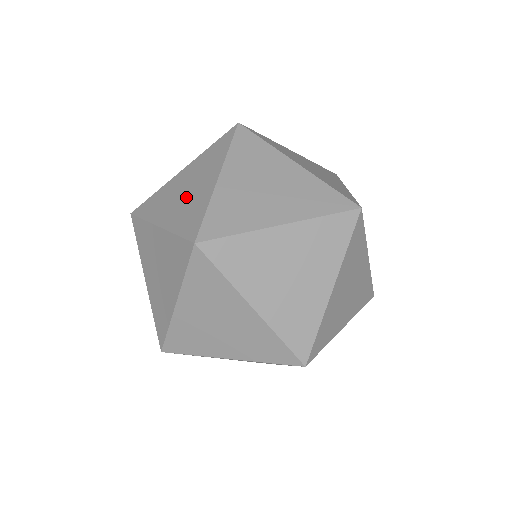
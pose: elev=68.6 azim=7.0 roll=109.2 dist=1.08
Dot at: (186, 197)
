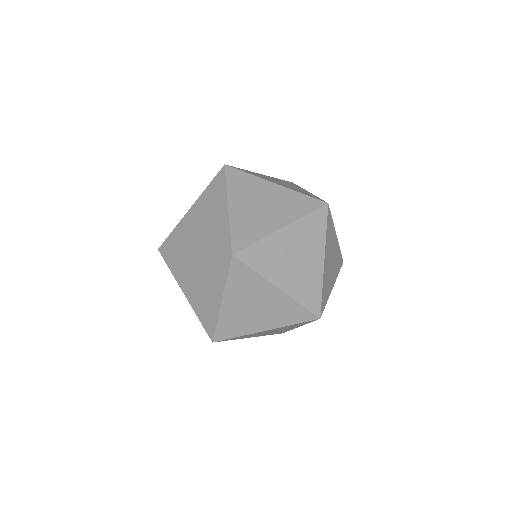
Dot at: (206, 226)
